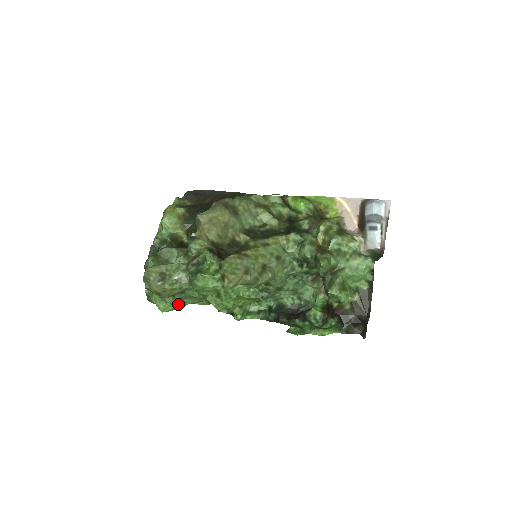
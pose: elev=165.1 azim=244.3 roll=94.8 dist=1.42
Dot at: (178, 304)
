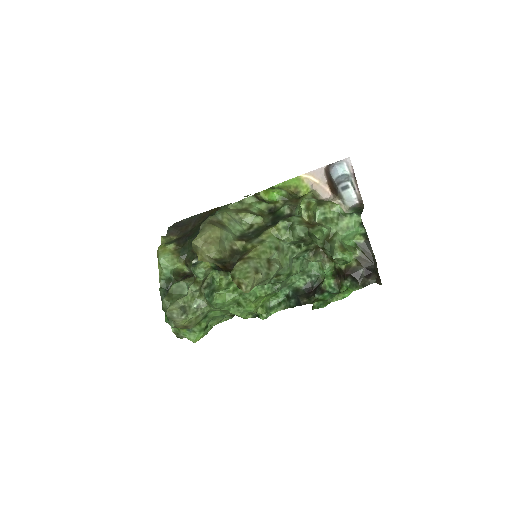
Dot at: (206, 329)
